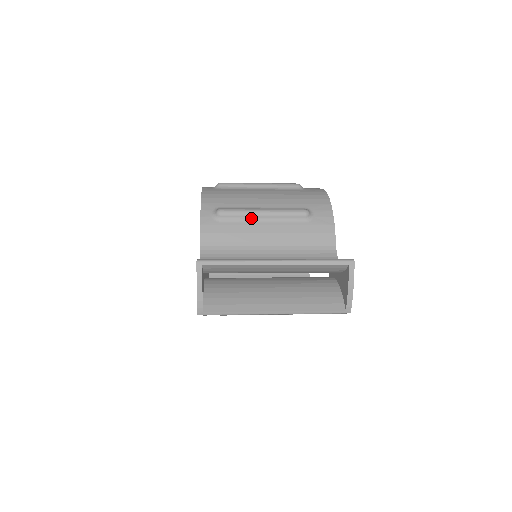
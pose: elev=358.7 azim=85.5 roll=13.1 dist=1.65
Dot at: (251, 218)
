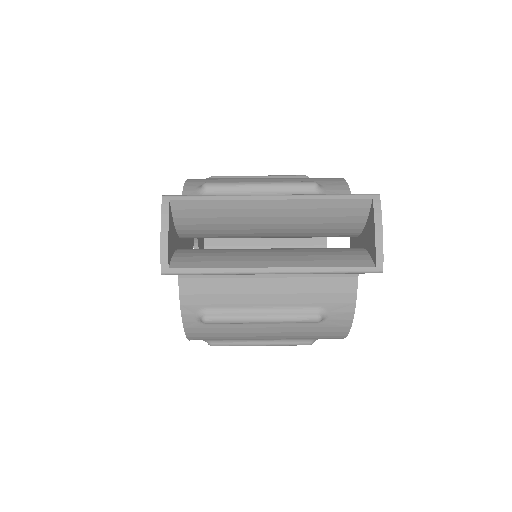
Dot at: (245, 191)
